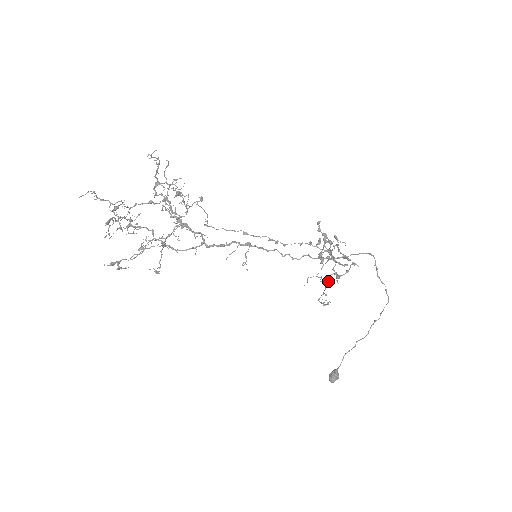
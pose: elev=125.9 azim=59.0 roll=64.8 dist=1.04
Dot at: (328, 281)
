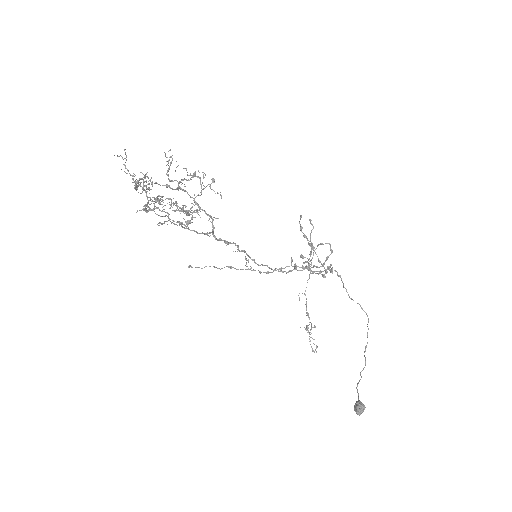
Dot at: occluded
